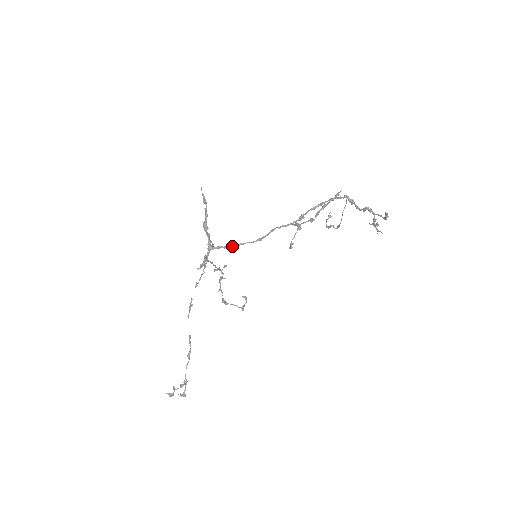
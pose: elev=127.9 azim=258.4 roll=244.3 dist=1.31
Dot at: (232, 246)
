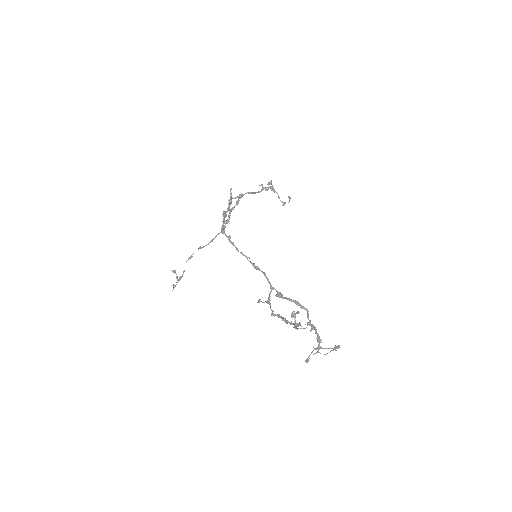
Dot at: (235, 247)
